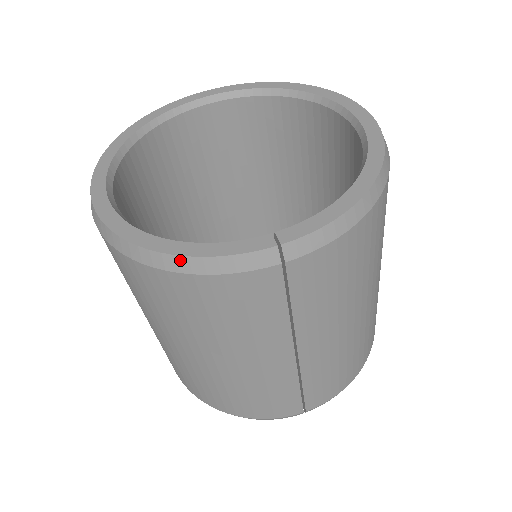
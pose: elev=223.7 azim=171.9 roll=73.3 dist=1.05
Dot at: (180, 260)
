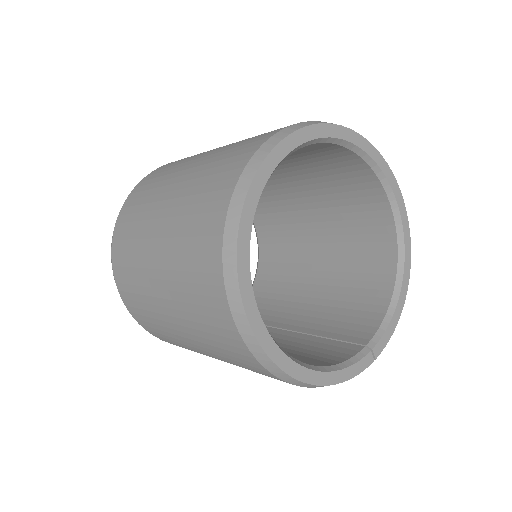
Dot at: occluded
